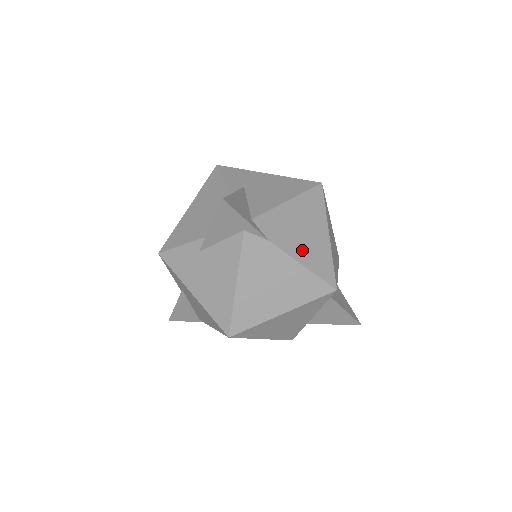
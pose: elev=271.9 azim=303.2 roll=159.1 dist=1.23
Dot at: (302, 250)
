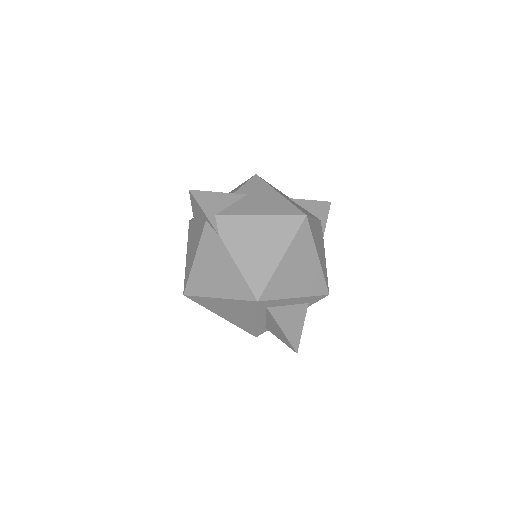
Dot at: (245, 256)
